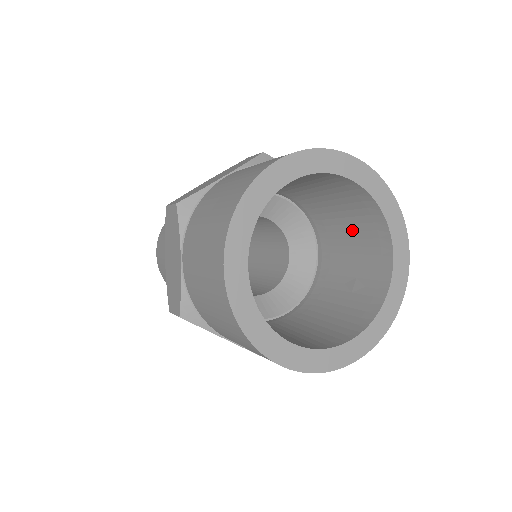
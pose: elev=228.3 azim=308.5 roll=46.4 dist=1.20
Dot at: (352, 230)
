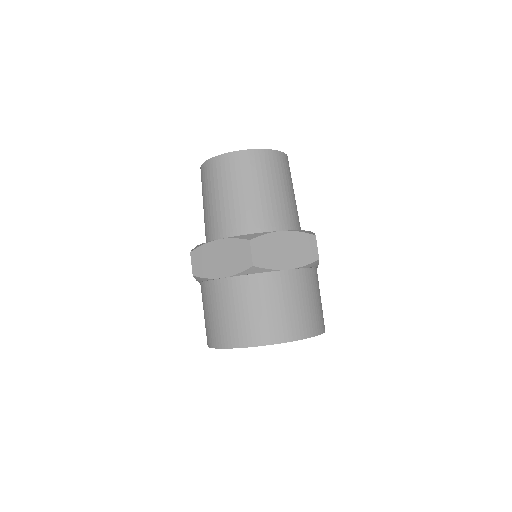
Dot at: occluded
